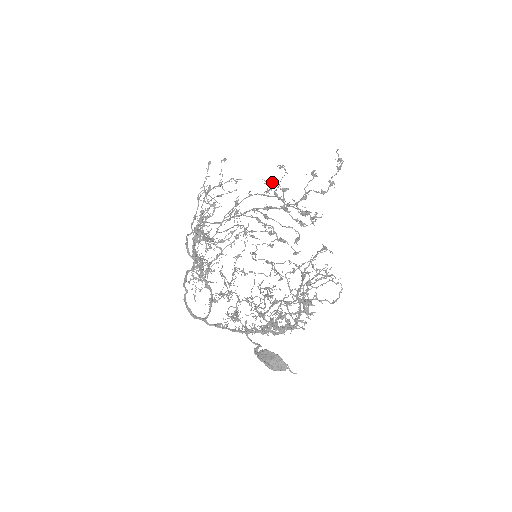
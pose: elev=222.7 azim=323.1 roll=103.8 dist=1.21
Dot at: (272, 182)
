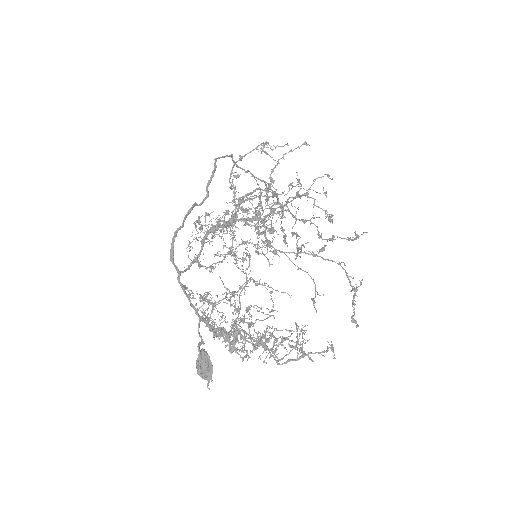
Dot at: (301, 184)
